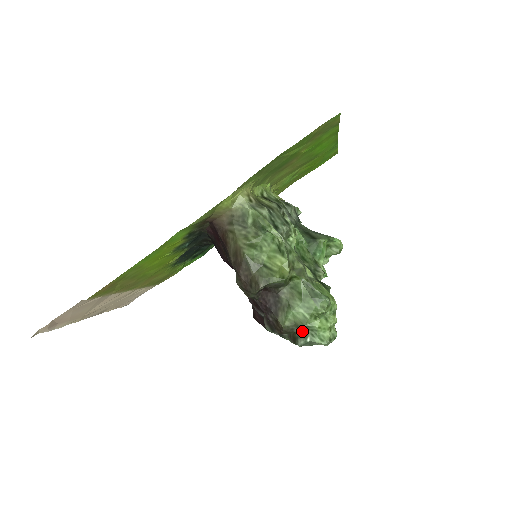
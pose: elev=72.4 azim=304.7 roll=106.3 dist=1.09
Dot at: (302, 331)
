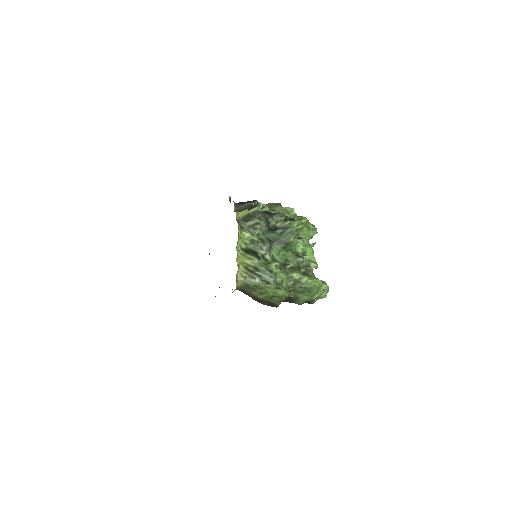
Dot at: (311, 300)
